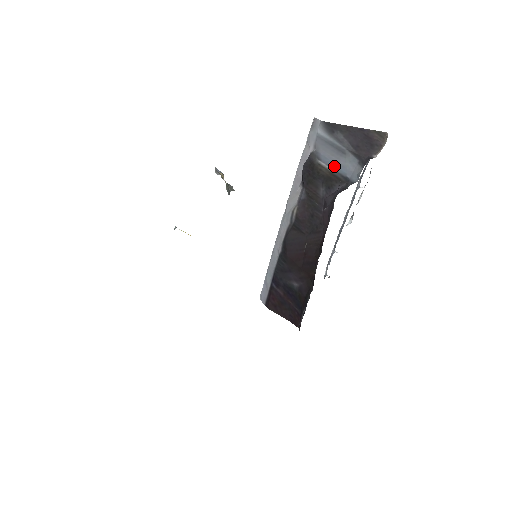
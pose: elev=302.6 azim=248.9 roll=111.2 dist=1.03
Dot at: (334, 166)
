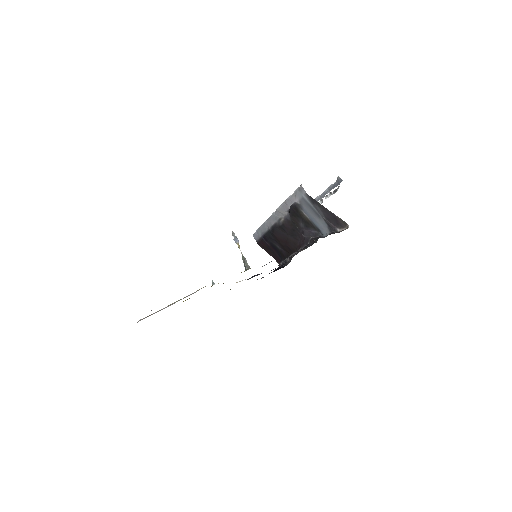
Dot at: (312, 219)
